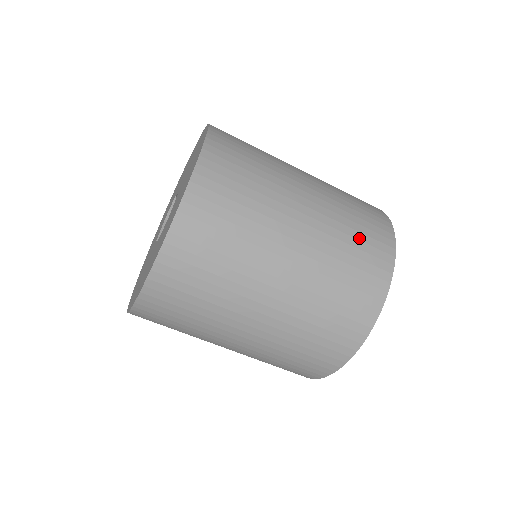
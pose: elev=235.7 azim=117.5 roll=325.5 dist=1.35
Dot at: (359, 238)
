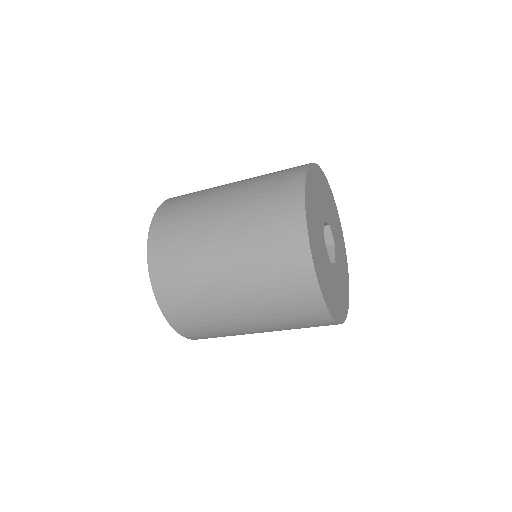
Dot at: (269, 201)
